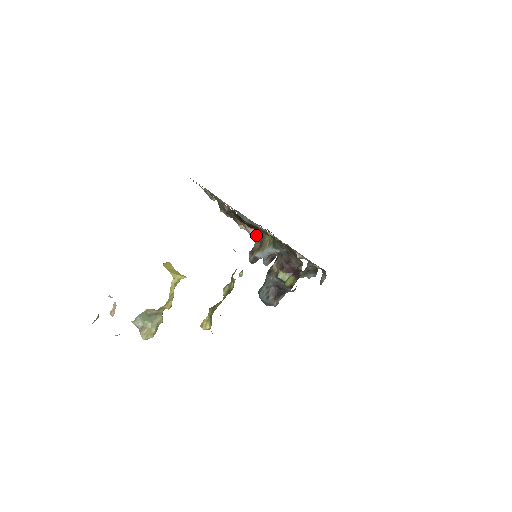
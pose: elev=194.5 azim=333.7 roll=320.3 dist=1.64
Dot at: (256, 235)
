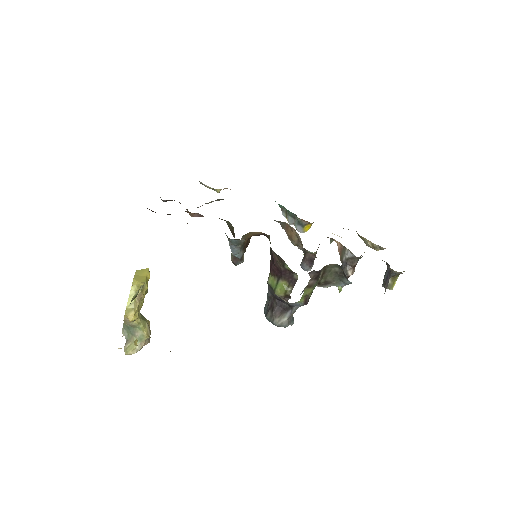
Dot at: occluded
